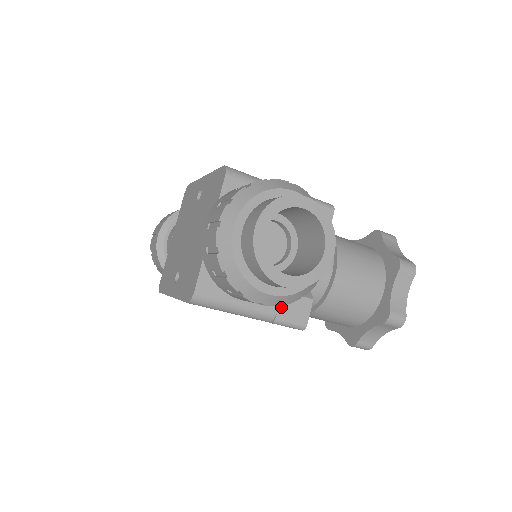
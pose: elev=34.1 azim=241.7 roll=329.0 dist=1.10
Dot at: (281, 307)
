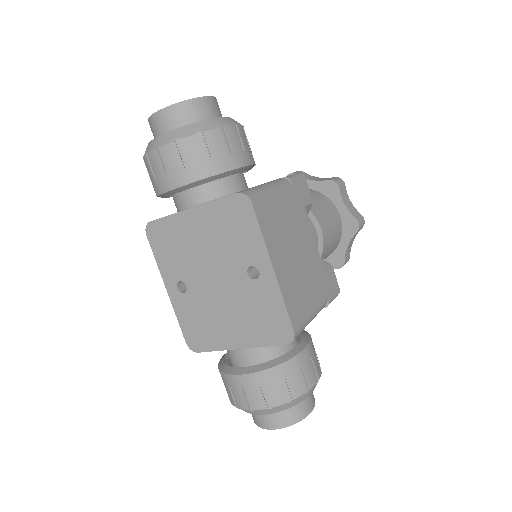
Dot at: occluded
